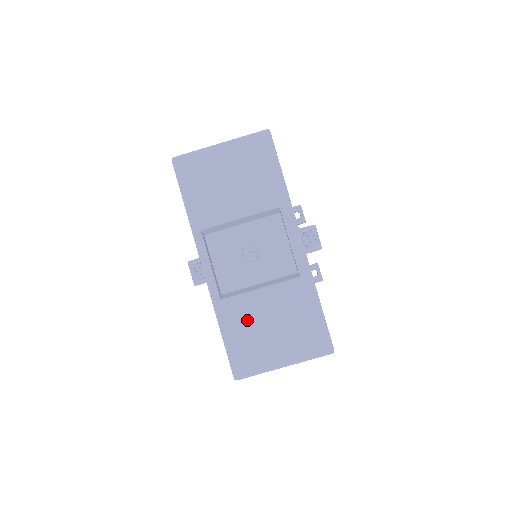
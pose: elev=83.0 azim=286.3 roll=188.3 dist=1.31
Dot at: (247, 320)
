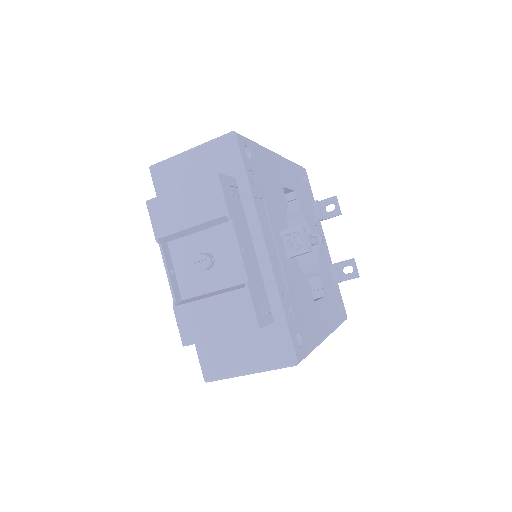
Dot at: (198, 327)
